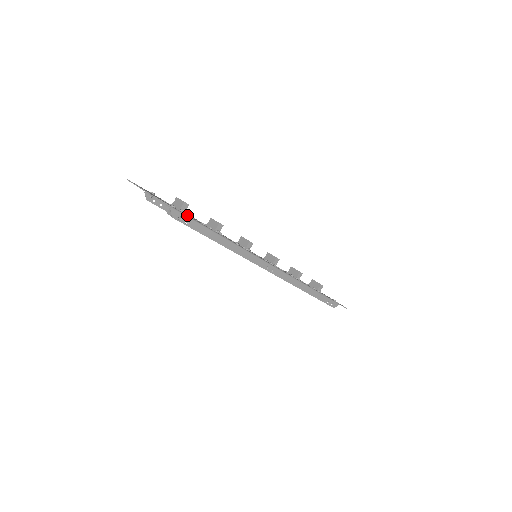
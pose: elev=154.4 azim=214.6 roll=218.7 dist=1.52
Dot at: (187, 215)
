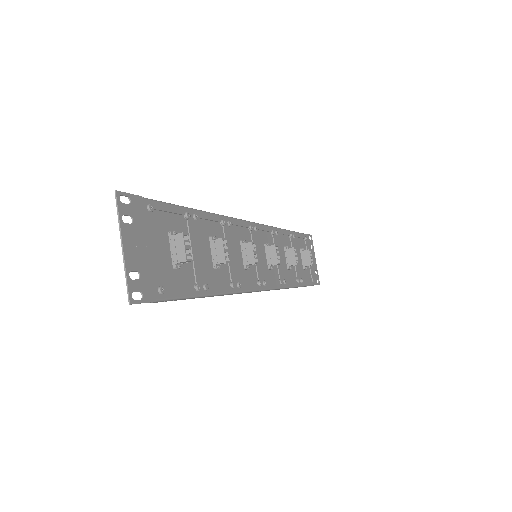
Dot at: (177, 293)
